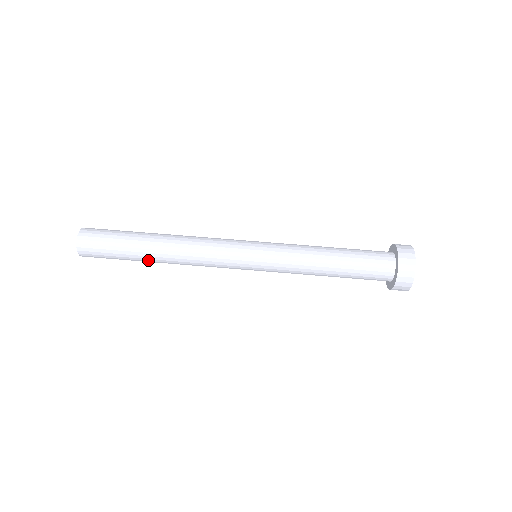
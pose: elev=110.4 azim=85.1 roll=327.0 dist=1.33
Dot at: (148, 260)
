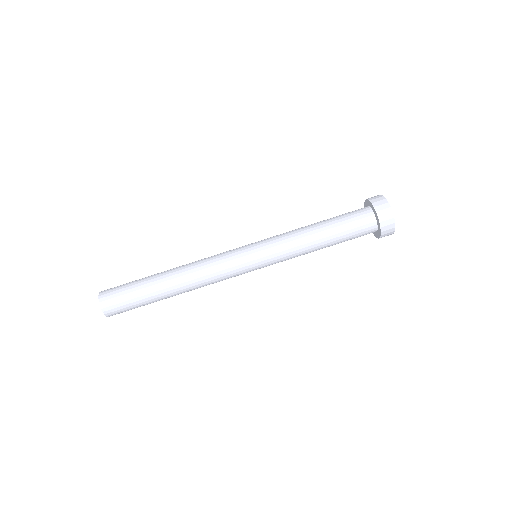
Dot at: (169, 297)
